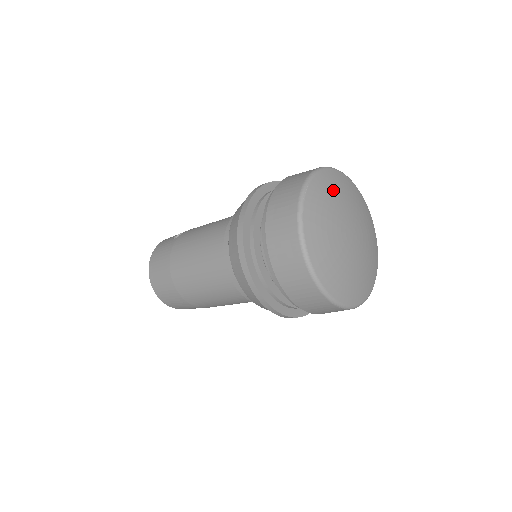
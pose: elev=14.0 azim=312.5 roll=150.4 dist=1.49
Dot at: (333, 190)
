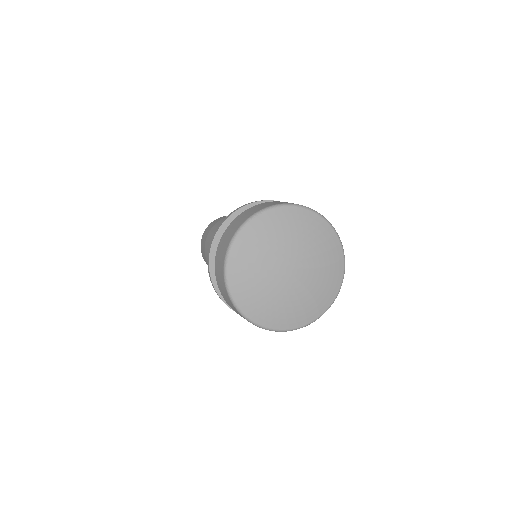
Dot at: (287, 226)
